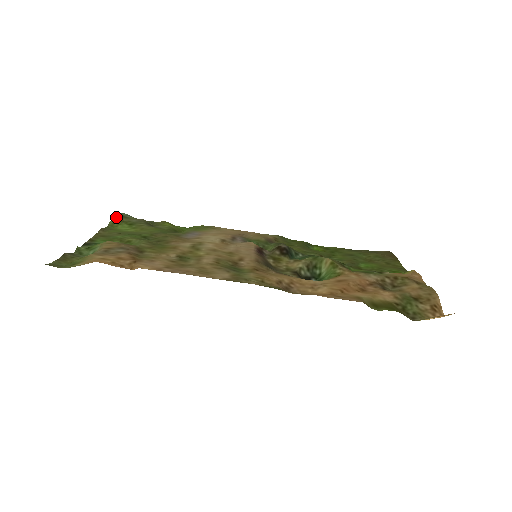
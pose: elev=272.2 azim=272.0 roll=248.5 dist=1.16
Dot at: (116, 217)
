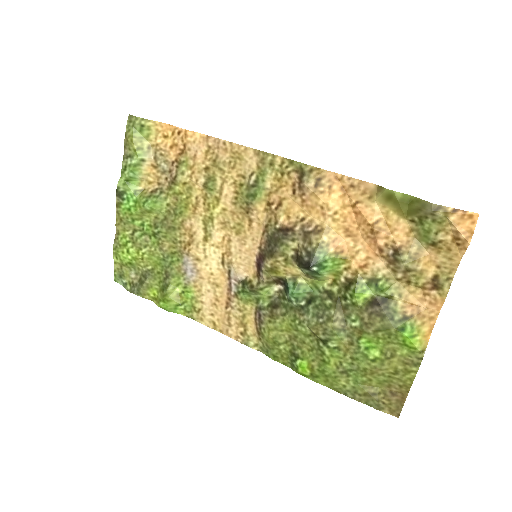
Dot at: (117, 268)
